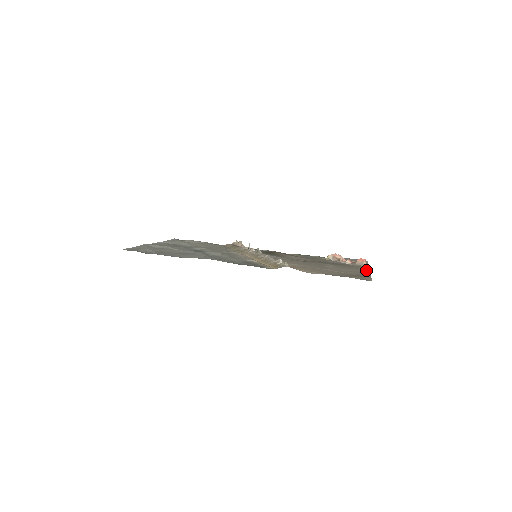
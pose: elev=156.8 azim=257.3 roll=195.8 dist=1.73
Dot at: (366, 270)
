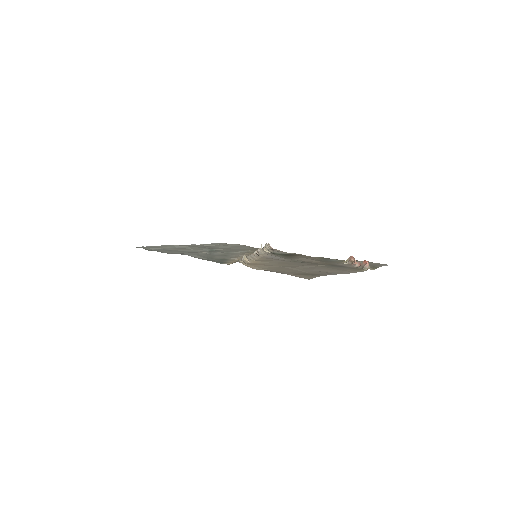
Dot at: (351, 272)
